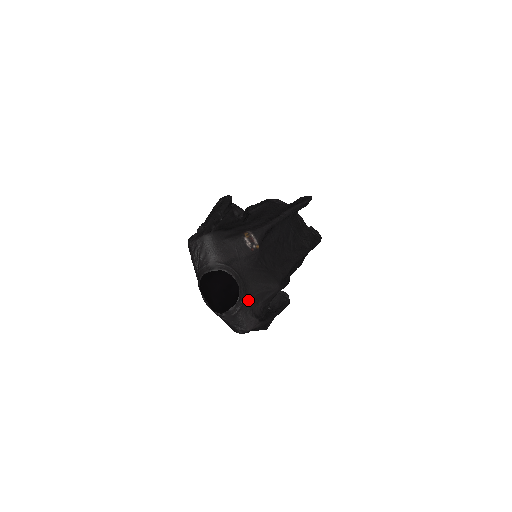
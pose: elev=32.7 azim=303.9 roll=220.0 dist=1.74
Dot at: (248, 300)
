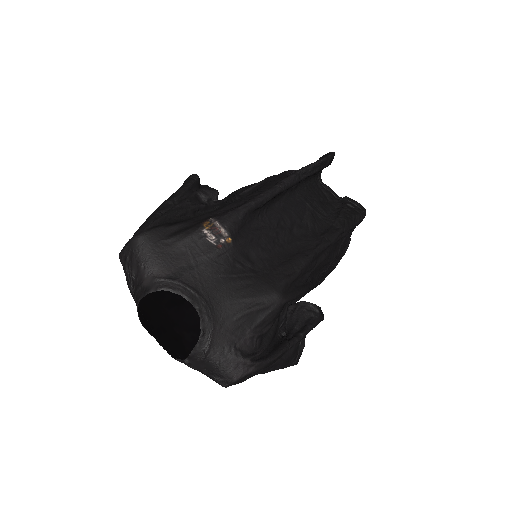
Dot at: (222, 331)
